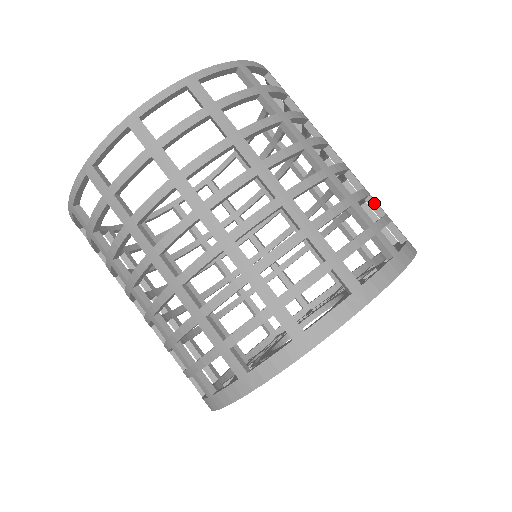
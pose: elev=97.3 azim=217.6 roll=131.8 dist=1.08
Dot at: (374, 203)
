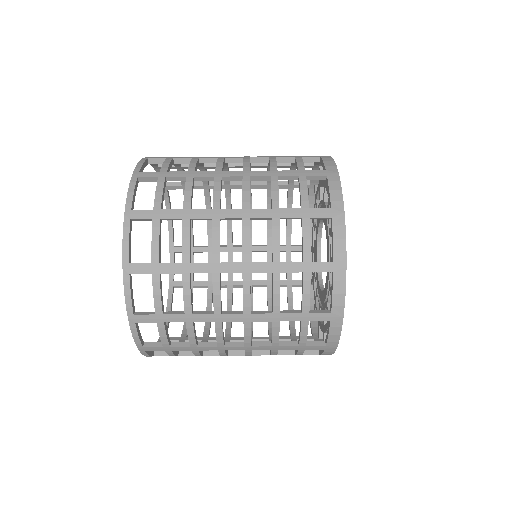
Dot at: (282, 159)
